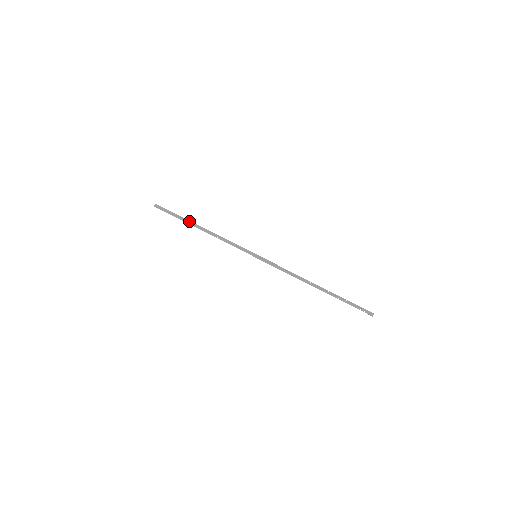
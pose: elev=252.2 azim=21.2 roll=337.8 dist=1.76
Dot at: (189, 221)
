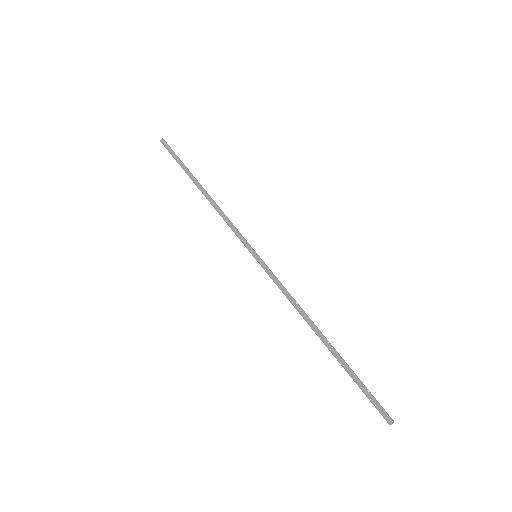
Dot at: (192, 175)
